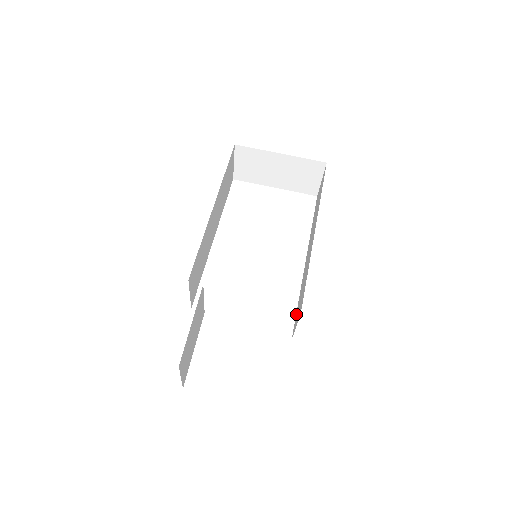
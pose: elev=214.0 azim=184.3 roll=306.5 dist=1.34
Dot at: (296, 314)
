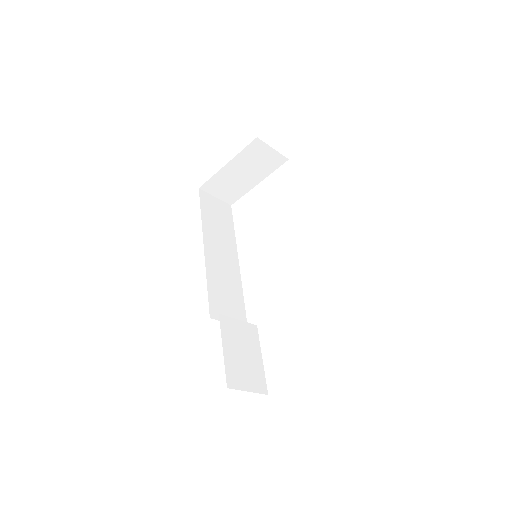
Dot at: occluded
